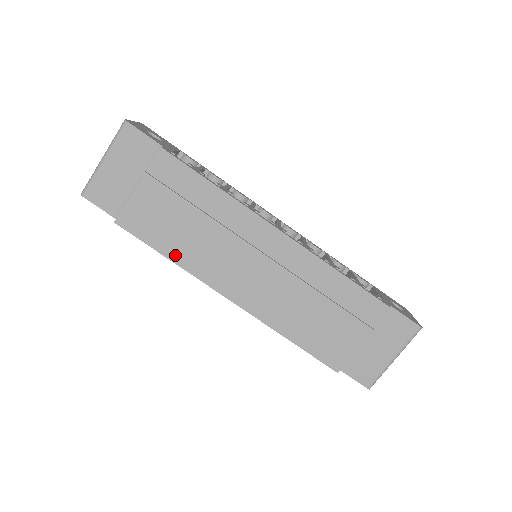
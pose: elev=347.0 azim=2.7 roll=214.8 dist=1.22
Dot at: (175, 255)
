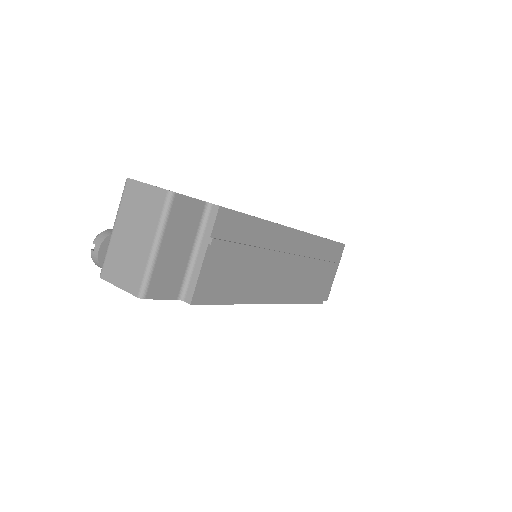
Dot at: (238, 297)
